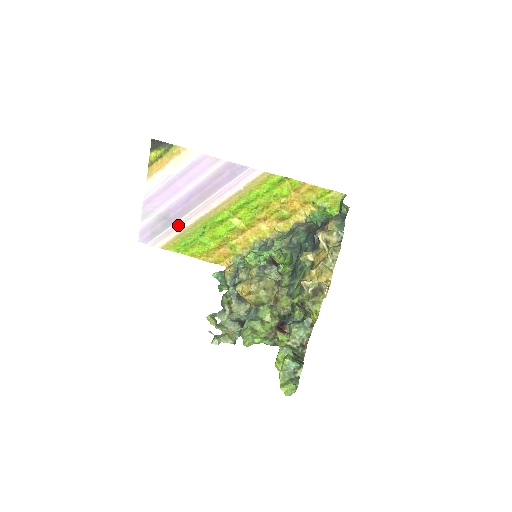
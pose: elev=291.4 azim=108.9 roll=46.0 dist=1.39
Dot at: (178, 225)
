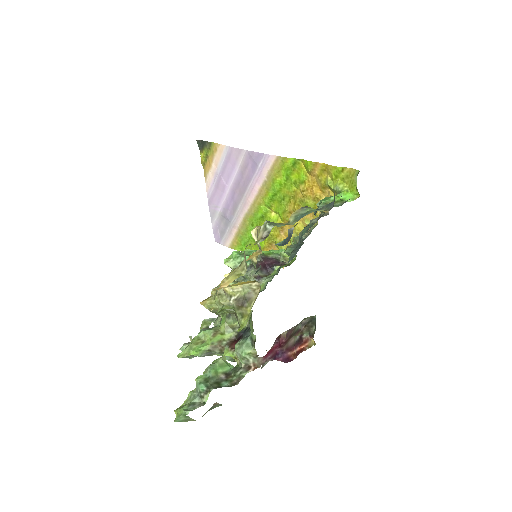
Dot at: (233, 224)
